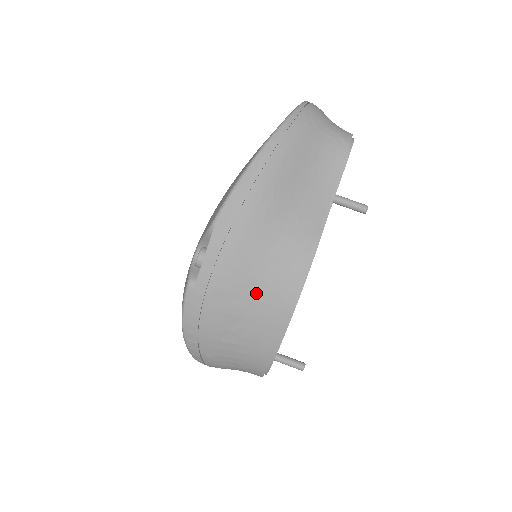
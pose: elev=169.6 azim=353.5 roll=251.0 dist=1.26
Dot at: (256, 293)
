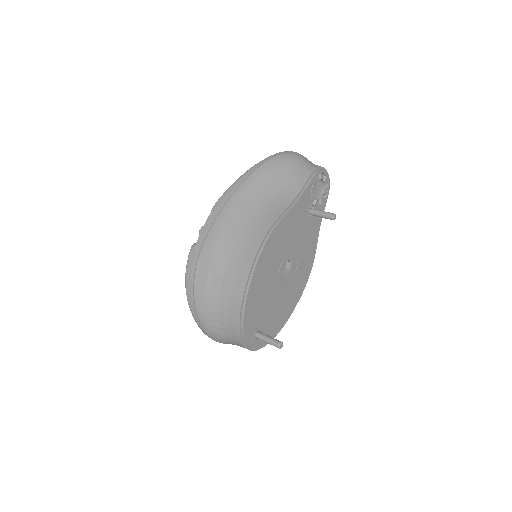
Dot at: (232, 251)
